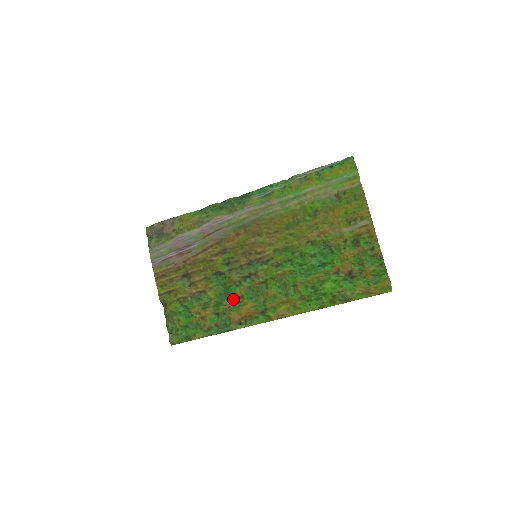
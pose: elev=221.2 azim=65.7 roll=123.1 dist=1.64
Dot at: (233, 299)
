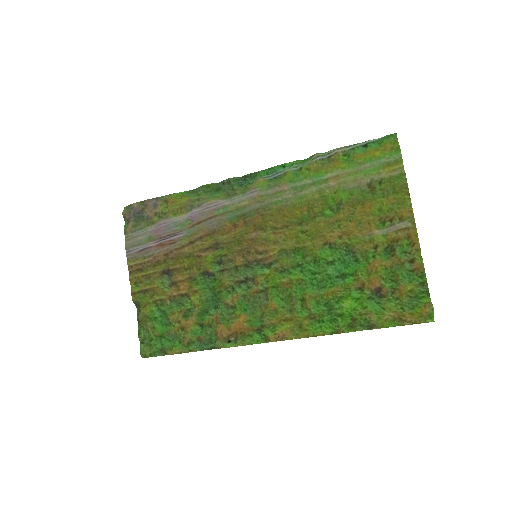
Dot at: (222, 308)
